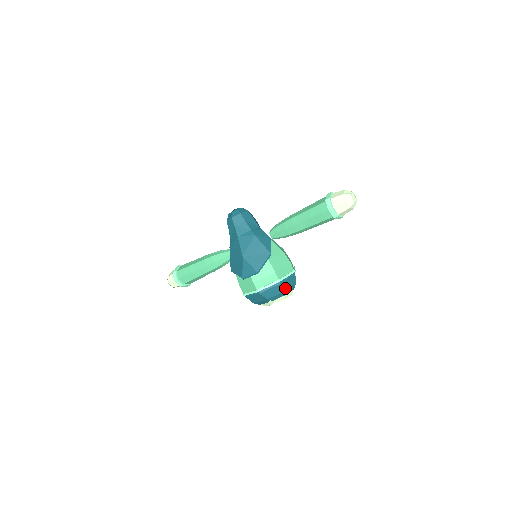
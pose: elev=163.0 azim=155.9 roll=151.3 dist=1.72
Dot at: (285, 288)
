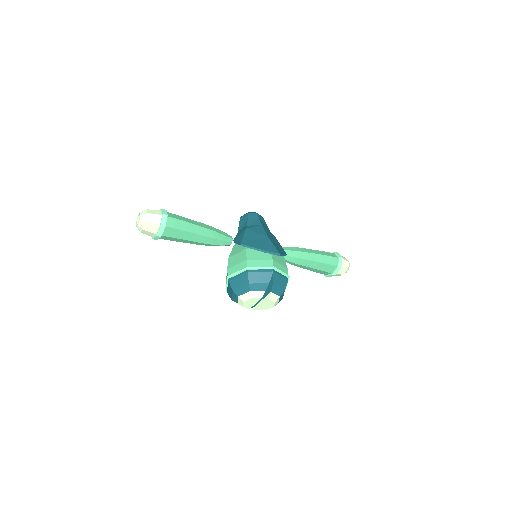
Dot at: occluded
